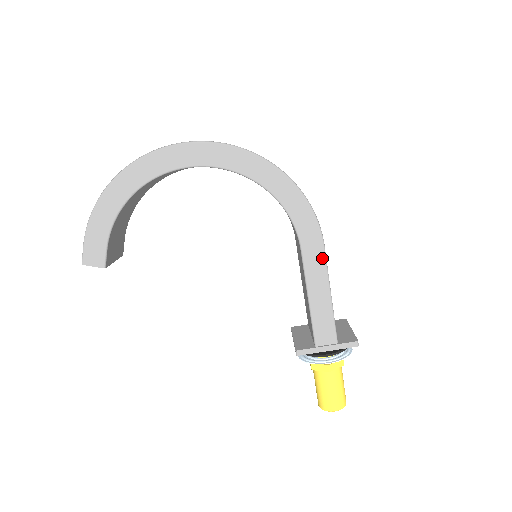
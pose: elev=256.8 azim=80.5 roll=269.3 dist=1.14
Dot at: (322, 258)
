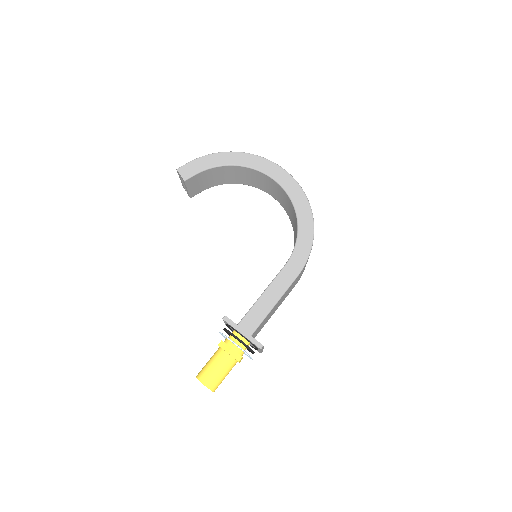
Dot at: (290, 281)
